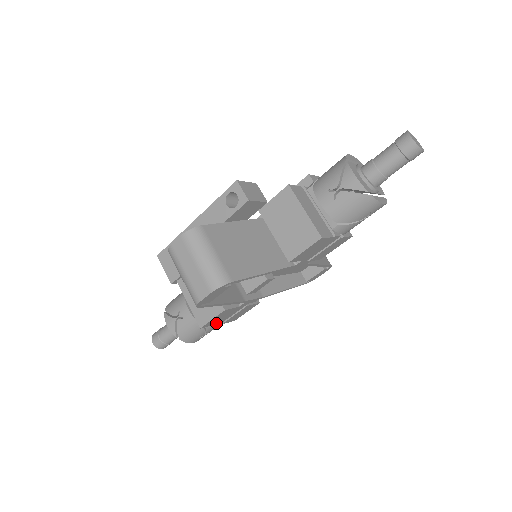
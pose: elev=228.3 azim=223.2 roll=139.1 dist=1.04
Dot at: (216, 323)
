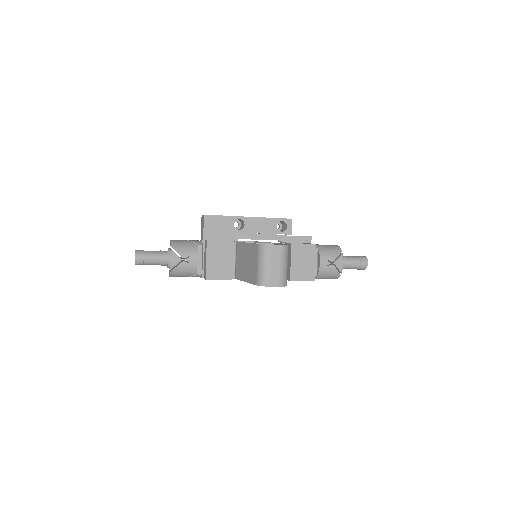
Dot at: occluded
